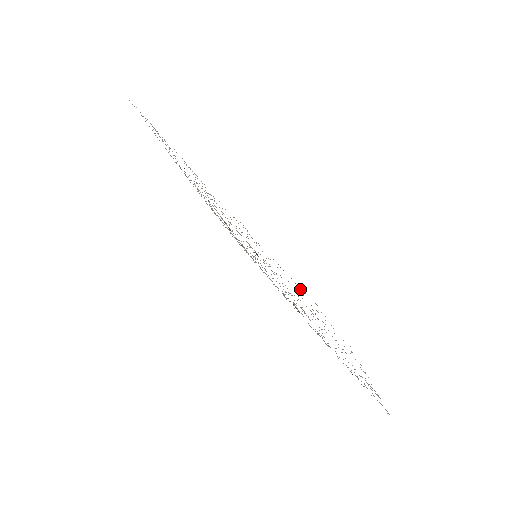
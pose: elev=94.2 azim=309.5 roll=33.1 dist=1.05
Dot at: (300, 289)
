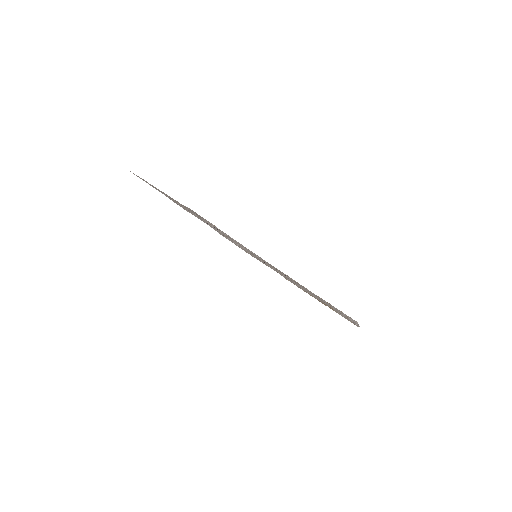
Dot at: (325, 305)
